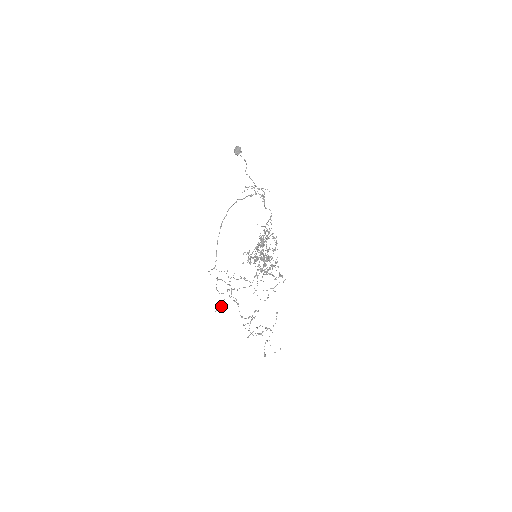
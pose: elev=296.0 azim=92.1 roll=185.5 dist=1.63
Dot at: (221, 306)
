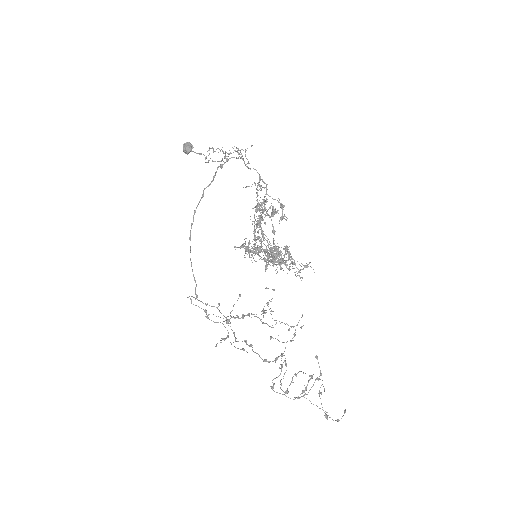
Dot at: (223, 338)
